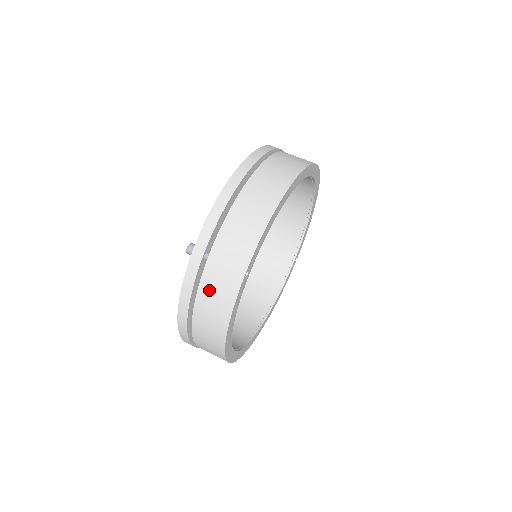
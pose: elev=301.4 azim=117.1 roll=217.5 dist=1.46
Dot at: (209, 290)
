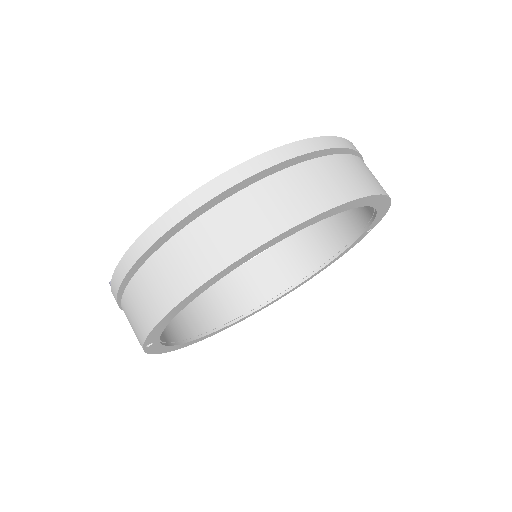
Dot at: occluded
